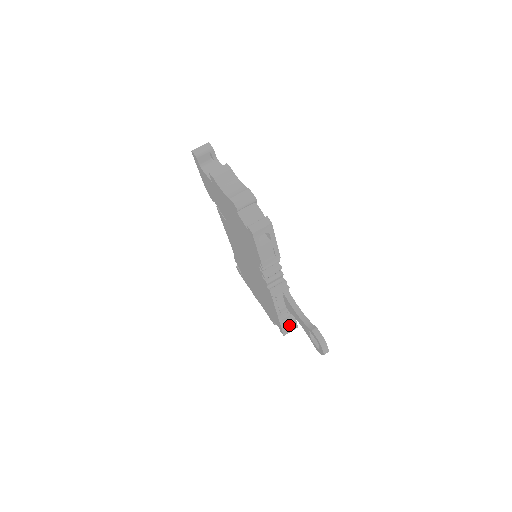
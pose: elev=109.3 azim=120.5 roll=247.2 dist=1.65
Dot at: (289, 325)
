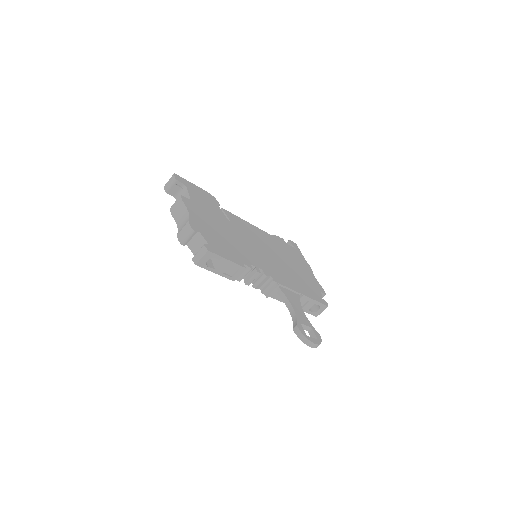
Dot at: (318, 306)
